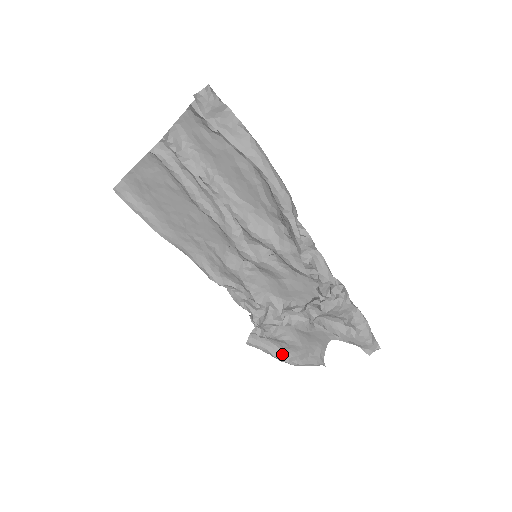
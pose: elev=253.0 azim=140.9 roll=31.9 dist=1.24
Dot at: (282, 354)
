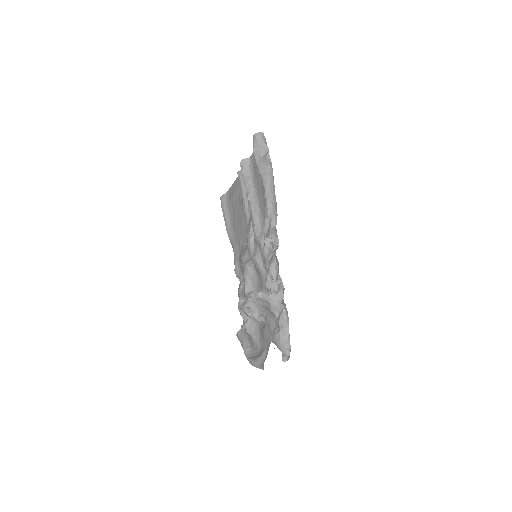
Dot at: (249, 352)
